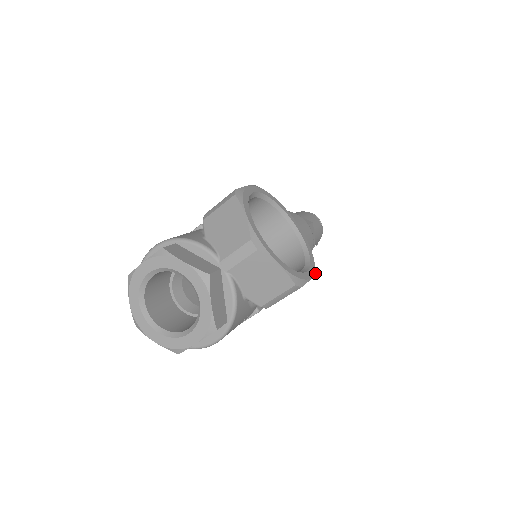
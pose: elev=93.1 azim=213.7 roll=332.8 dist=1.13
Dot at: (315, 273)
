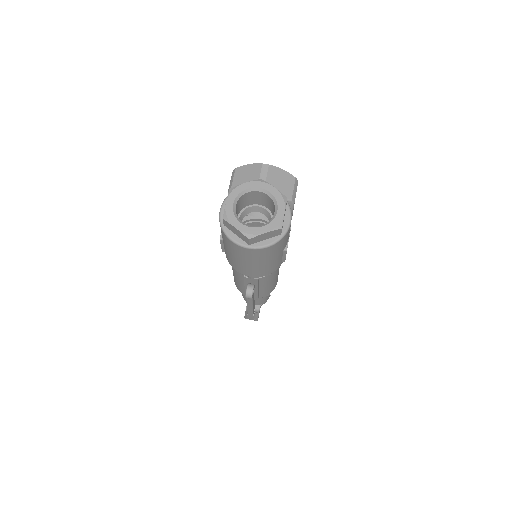
Dot at: occluded
